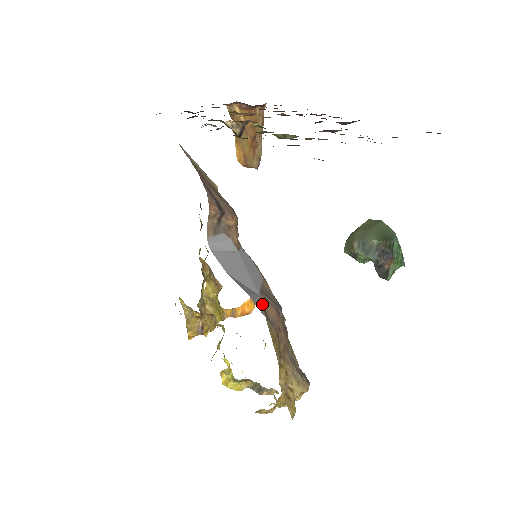
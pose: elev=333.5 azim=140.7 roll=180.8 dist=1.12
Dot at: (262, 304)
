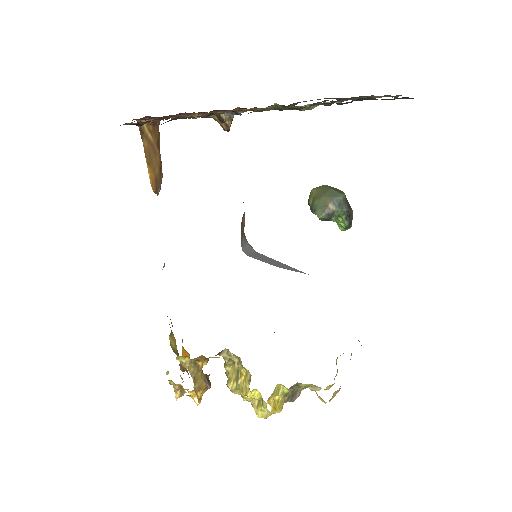
Dot at: occluded
